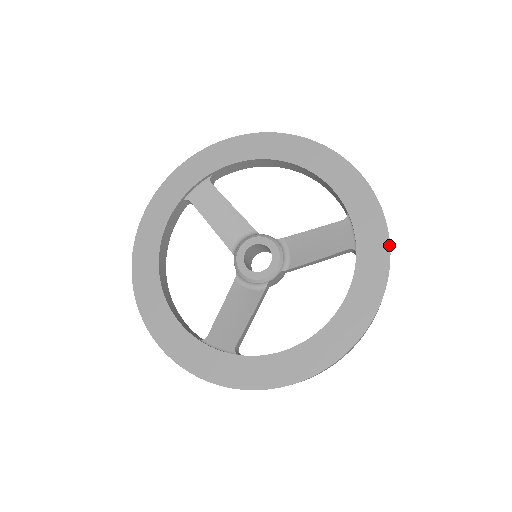
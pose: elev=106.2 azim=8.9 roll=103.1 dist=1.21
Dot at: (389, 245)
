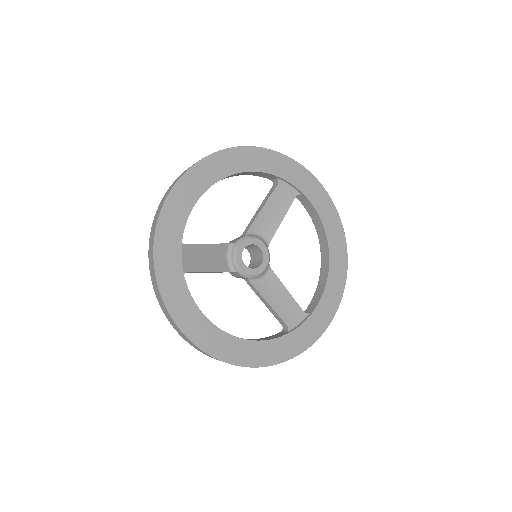
Dot at: occluded
